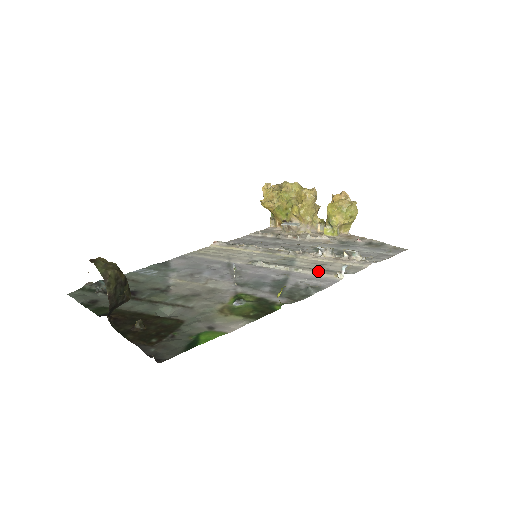
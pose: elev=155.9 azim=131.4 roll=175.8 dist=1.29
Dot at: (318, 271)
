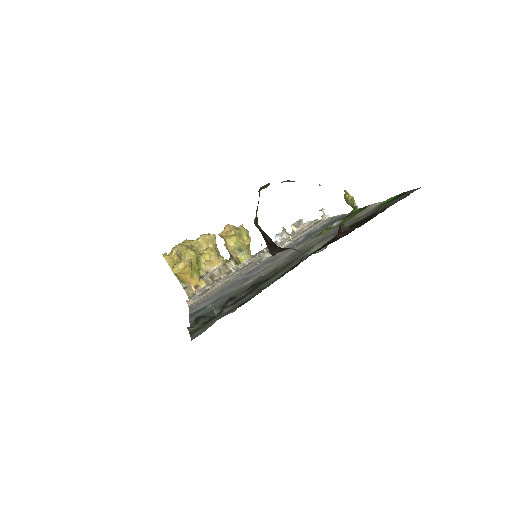
Dot at: (309, 228)
